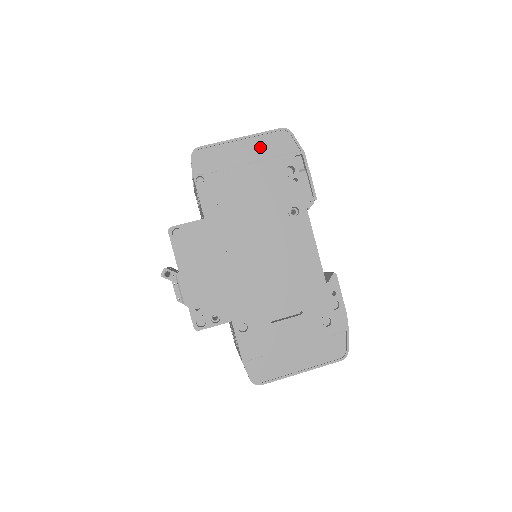
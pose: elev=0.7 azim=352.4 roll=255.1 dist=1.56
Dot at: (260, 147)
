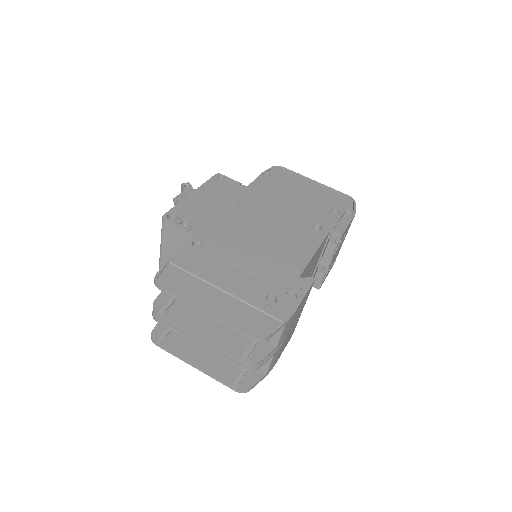
Dot at: (325, 193)
